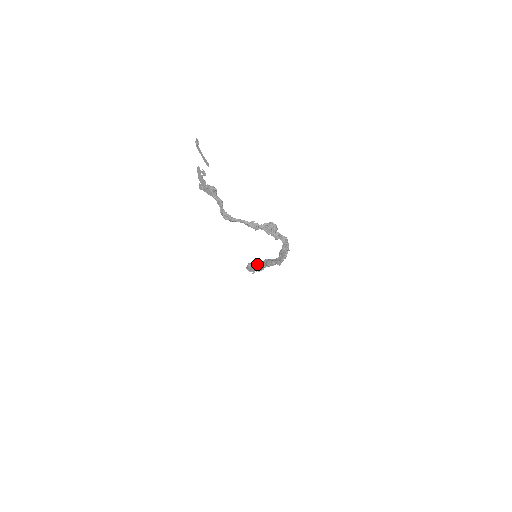
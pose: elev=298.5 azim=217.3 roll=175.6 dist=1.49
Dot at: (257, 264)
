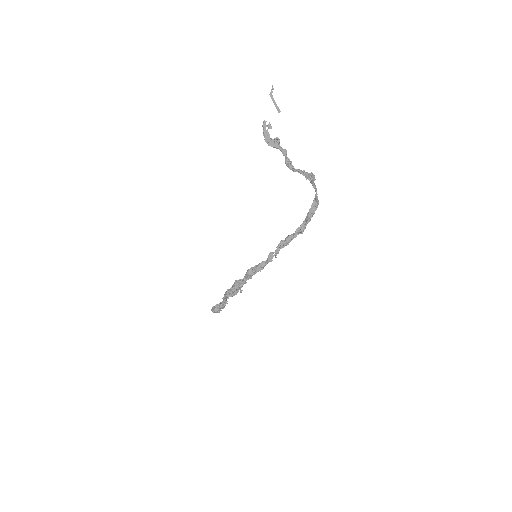
Dot at: (269, 254)
